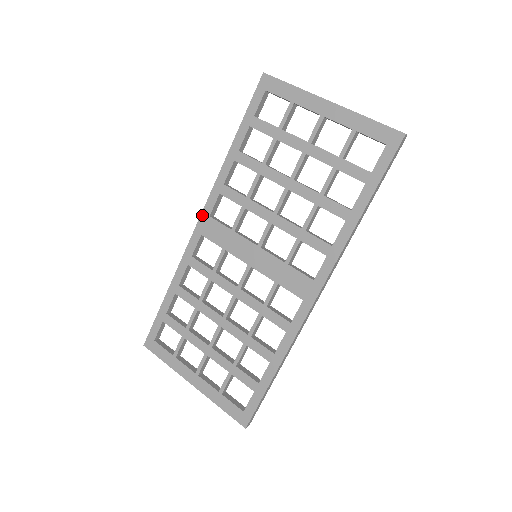
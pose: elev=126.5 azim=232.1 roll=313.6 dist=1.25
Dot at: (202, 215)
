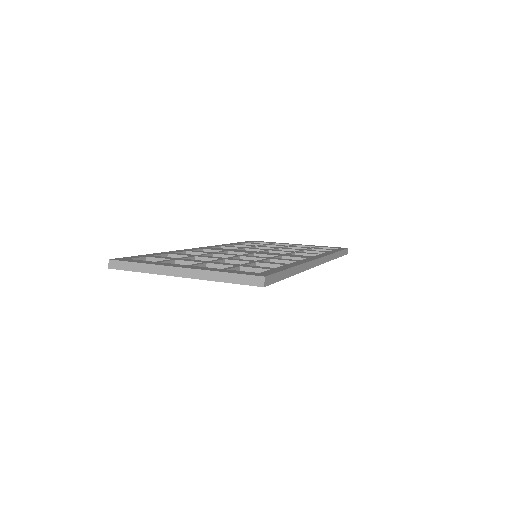
Dot at: (204, 247)
